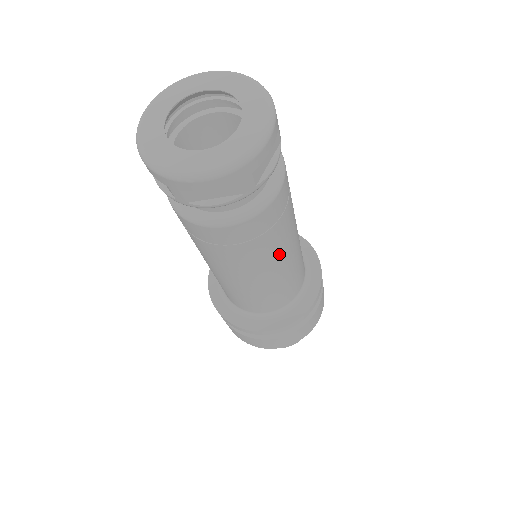
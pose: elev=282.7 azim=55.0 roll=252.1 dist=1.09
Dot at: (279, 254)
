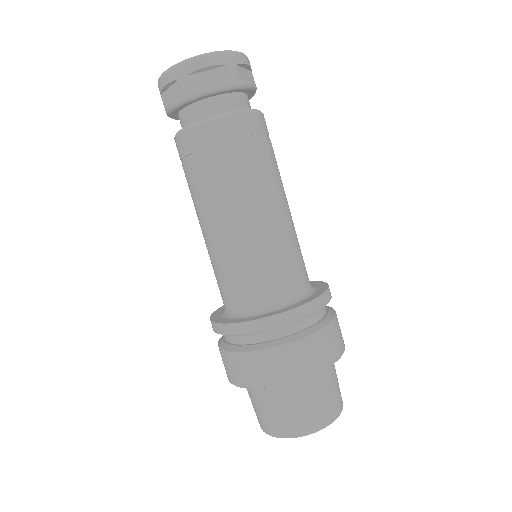
Dot at: (272, 187)
